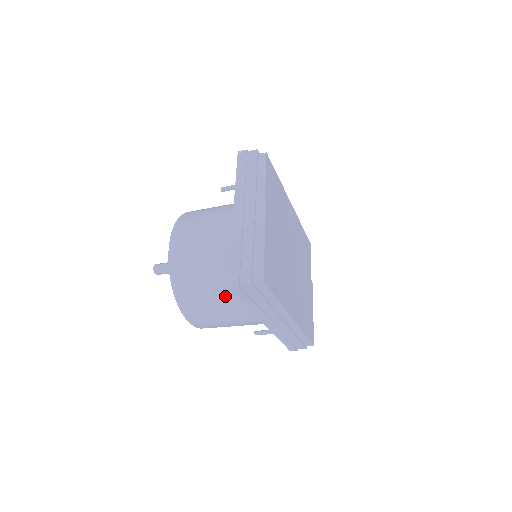
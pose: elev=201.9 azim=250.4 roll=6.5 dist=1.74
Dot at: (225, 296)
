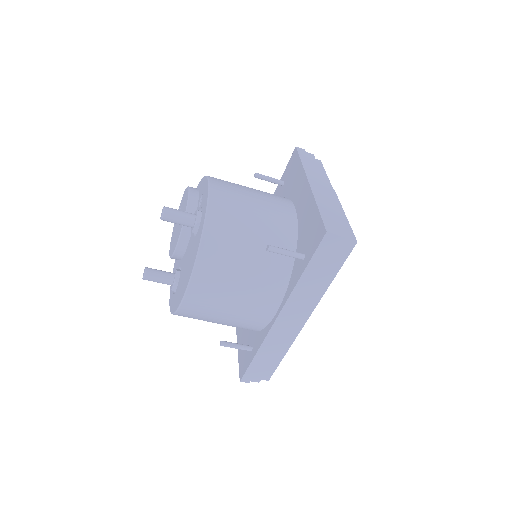
Dot at: (262, 263)
